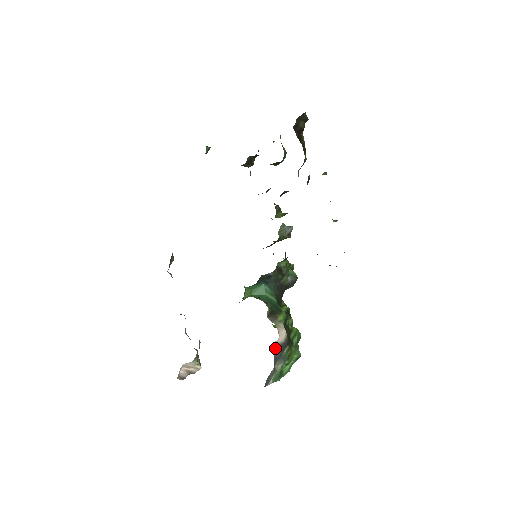
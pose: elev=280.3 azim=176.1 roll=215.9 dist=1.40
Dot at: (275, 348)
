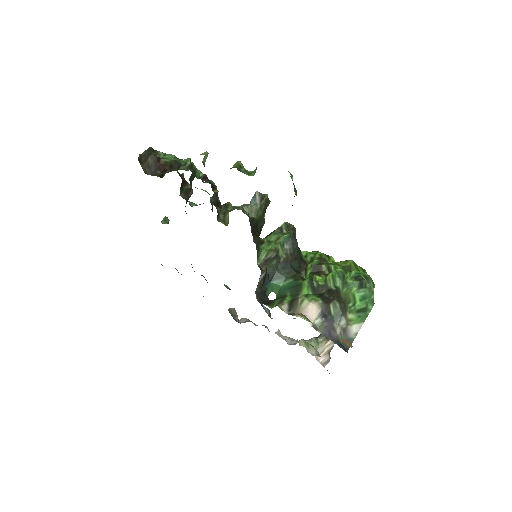
Dot at: (317, 326)
